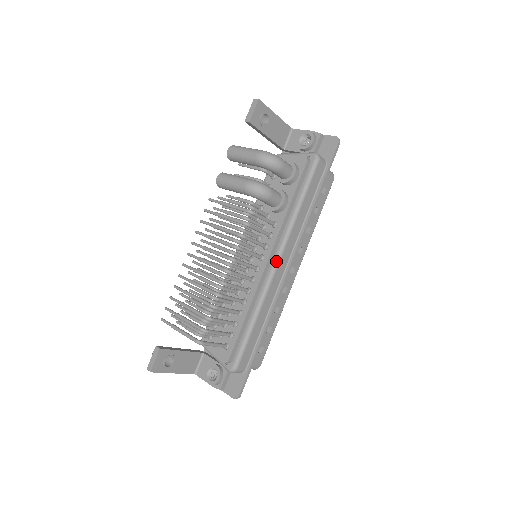
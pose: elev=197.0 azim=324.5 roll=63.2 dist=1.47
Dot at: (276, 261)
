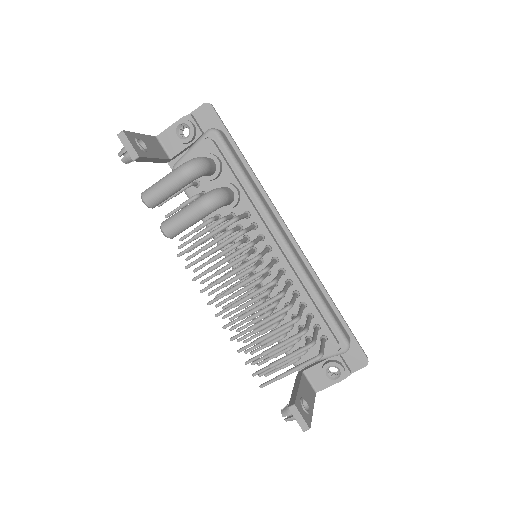
Dot at: (281, 238)
